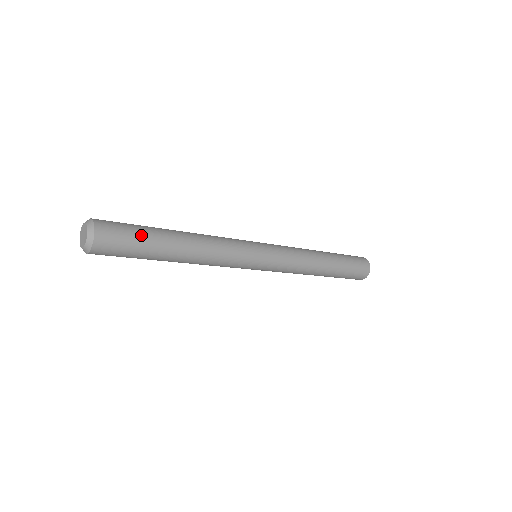
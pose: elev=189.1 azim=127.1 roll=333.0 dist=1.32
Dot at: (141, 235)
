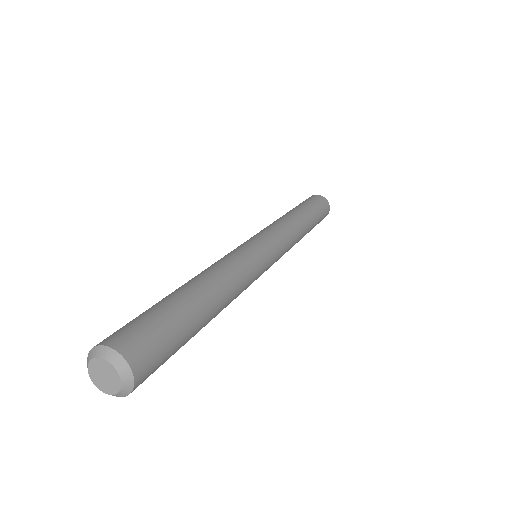
Dot at: (180, 340)
